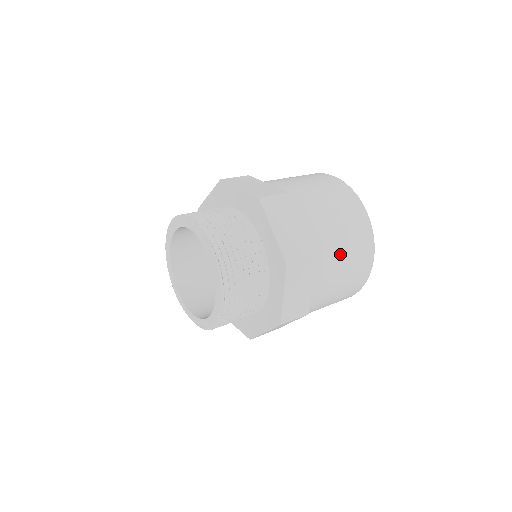
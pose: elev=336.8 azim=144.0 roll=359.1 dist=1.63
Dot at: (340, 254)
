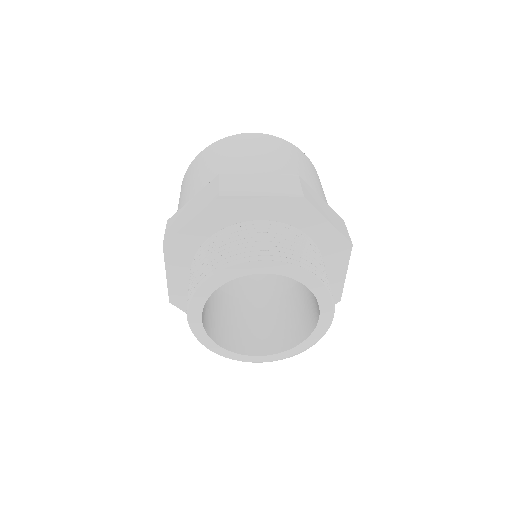
Dot at: occluded
